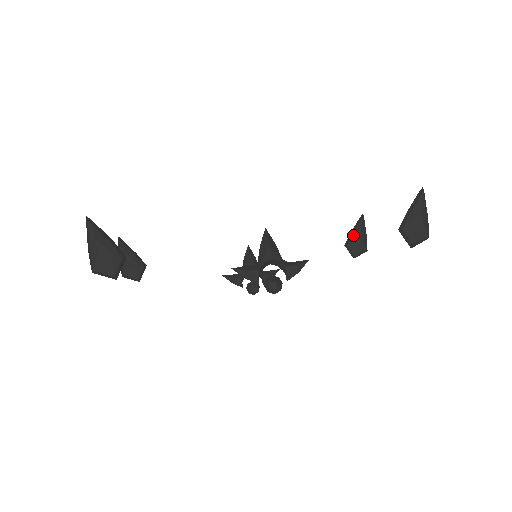
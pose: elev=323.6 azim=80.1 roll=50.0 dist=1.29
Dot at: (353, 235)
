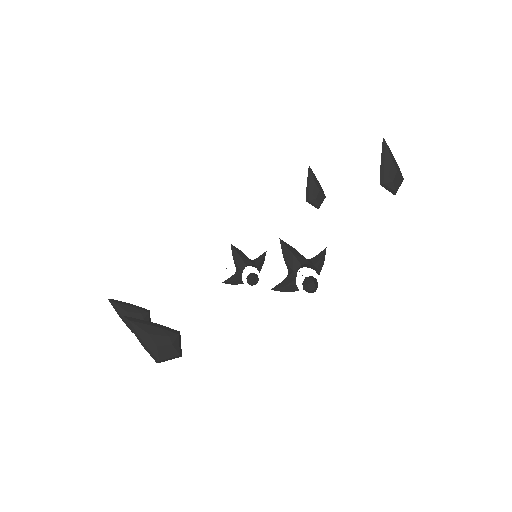
Dot at: (310, 189)
